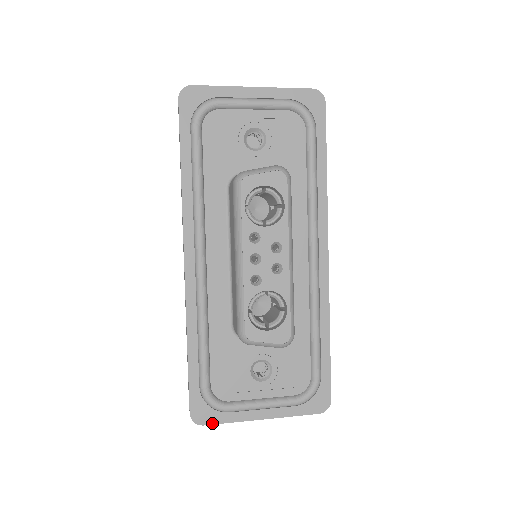
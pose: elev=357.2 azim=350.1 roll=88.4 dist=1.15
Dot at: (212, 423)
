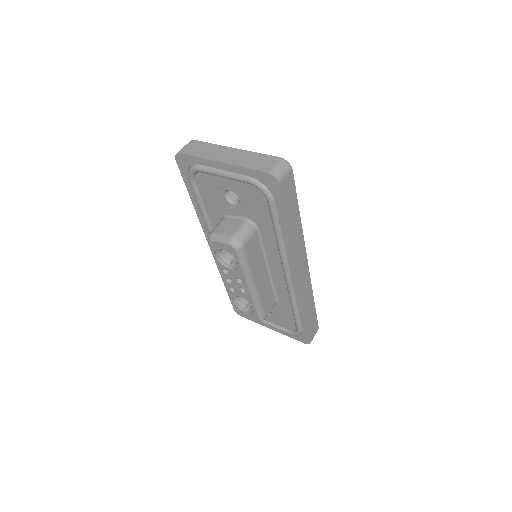
Dot at: (246, 318)
